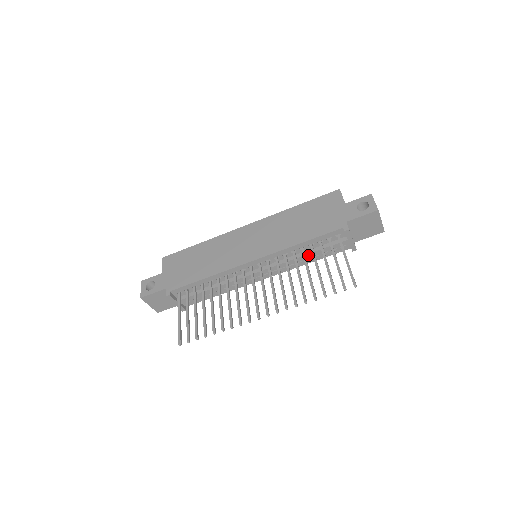
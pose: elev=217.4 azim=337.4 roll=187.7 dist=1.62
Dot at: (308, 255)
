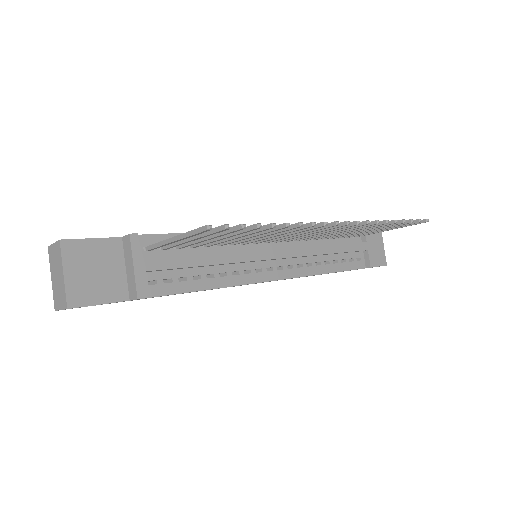
Dot at: (331, 247)
